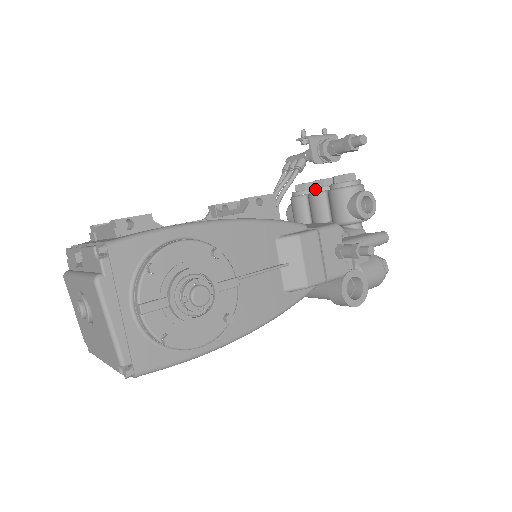
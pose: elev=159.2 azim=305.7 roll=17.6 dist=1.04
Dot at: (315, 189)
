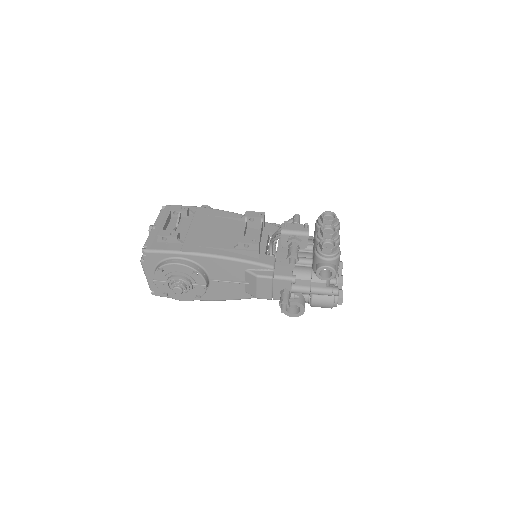
Dot at: (317, 234)
